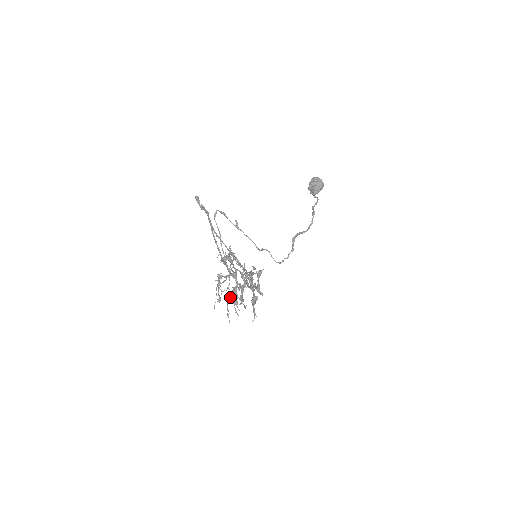
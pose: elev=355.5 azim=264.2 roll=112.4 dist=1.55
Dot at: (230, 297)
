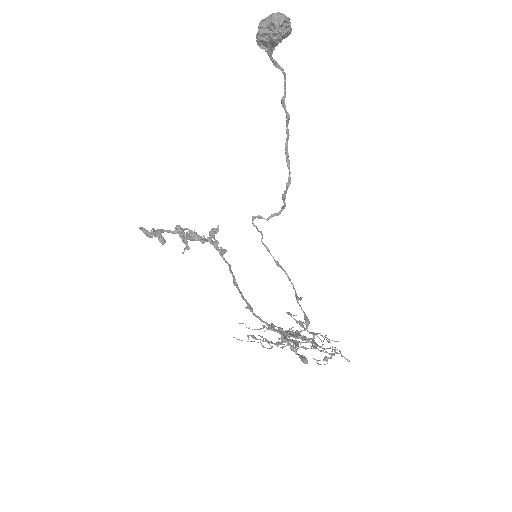
Dot at: occluded
